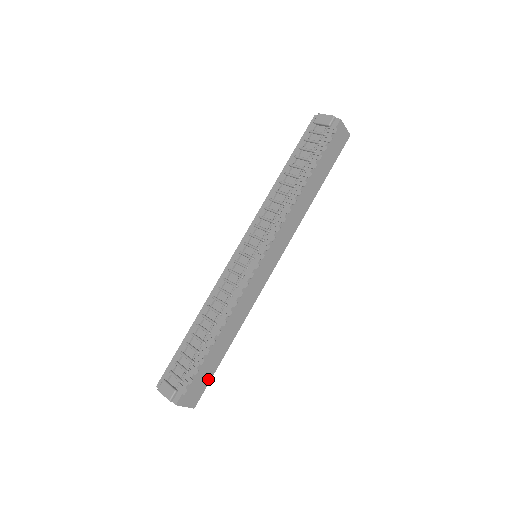
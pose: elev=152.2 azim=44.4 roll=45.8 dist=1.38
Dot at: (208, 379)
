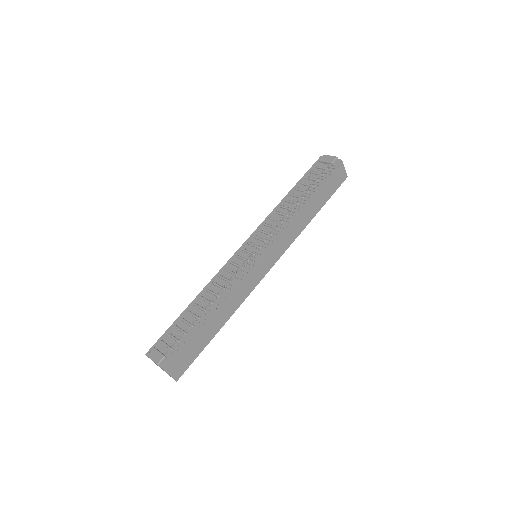
Dot at: (195, 355)
